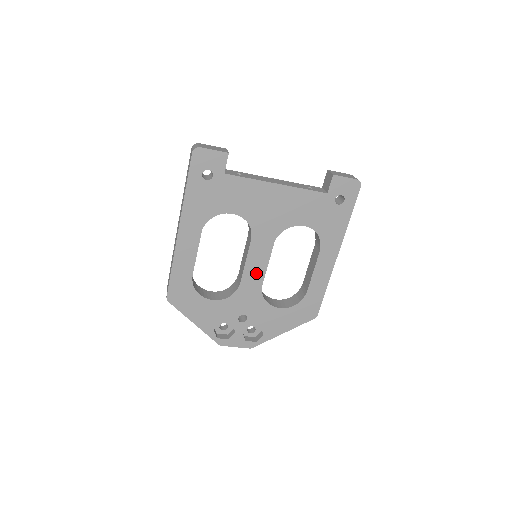
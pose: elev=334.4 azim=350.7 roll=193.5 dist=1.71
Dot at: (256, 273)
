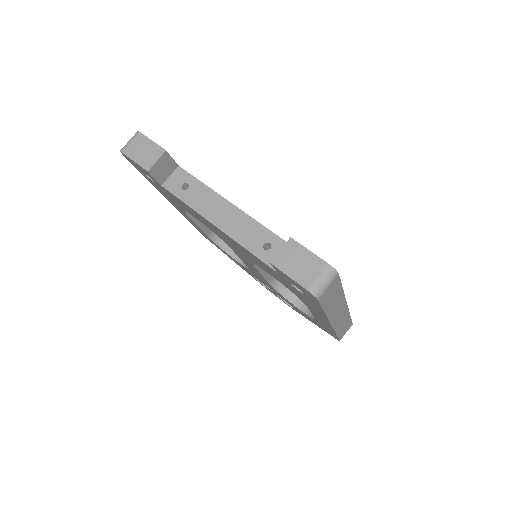
Dot at: (256, 272)
